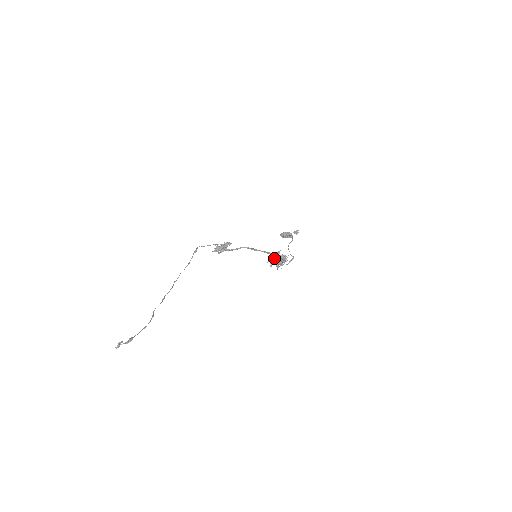
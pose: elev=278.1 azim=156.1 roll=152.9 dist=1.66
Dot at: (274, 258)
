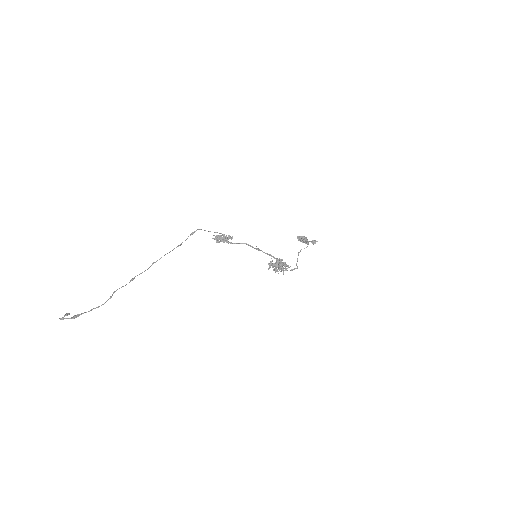
Dot at: occluded
